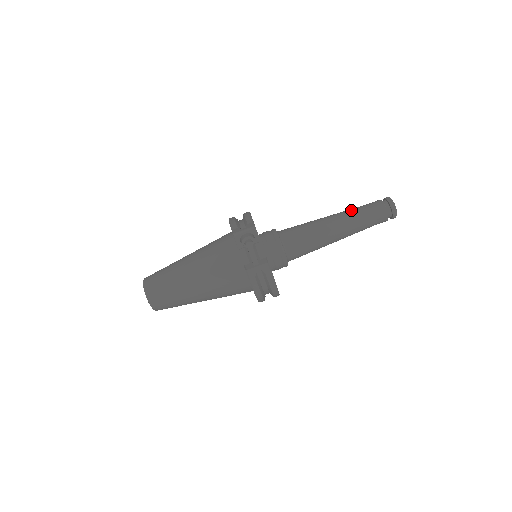
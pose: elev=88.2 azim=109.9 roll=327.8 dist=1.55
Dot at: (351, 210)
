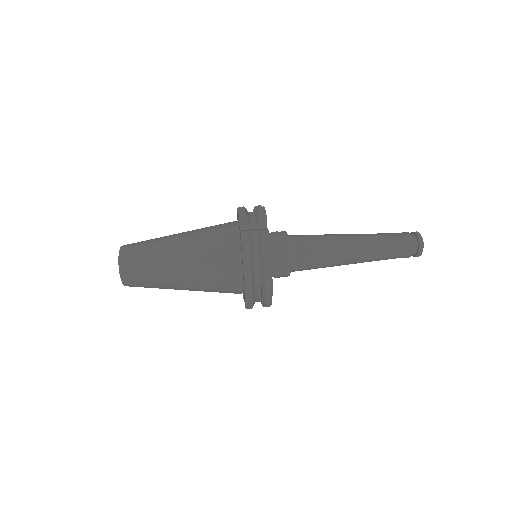
Dot at: occluded
